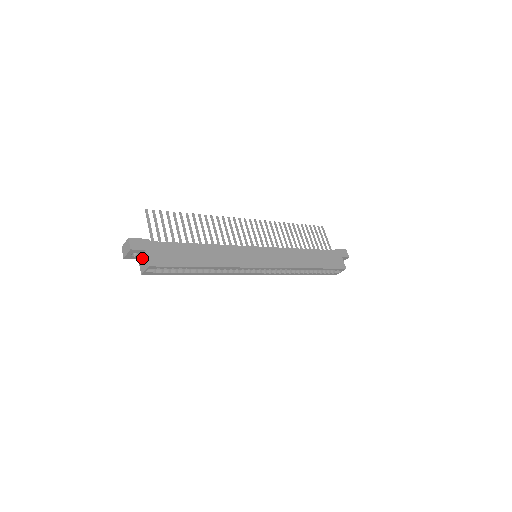
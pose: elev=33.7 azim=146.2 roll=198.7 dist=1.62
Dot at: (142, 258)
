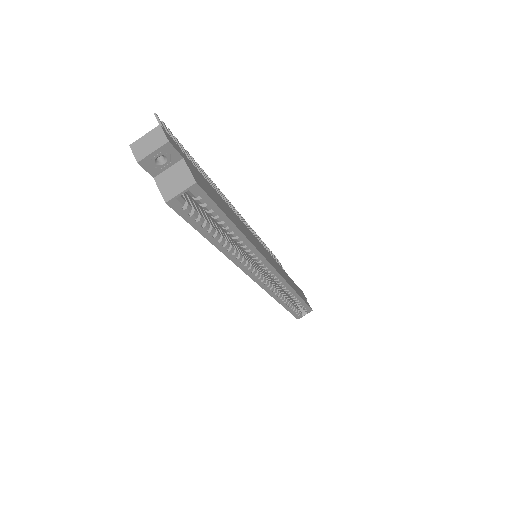
Dot at: (170, 173)
